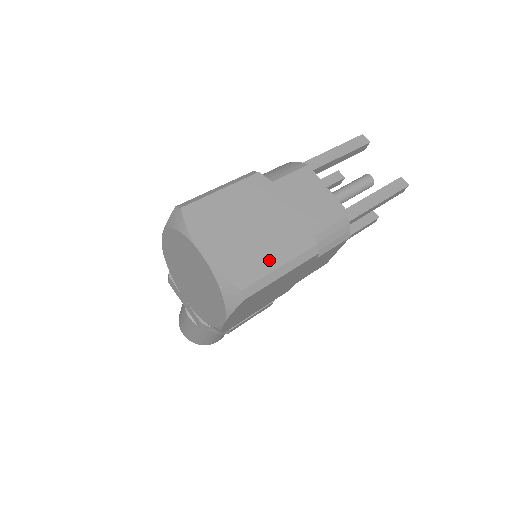
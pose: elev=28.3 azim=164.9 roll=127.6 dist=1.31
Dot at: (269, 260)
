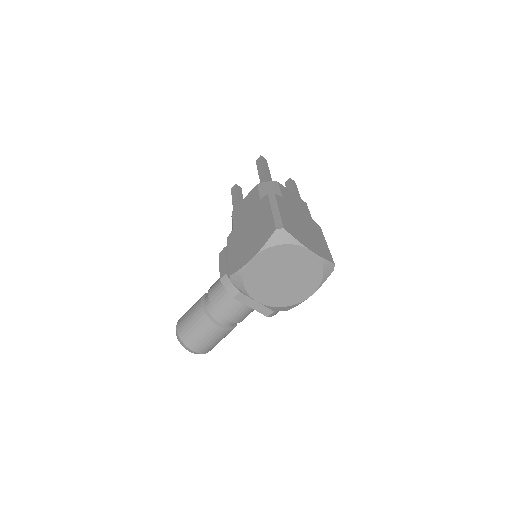
Dot at: (323, 243)
